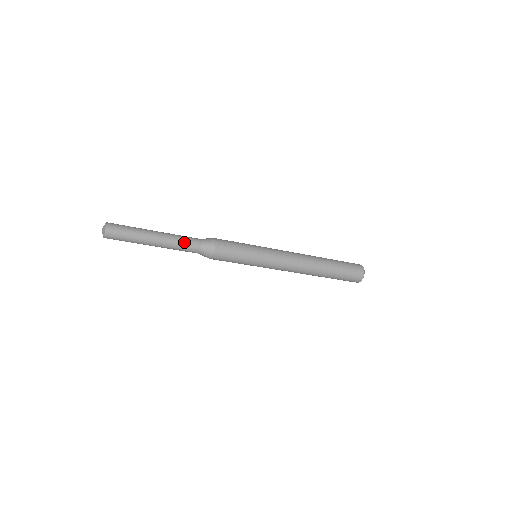
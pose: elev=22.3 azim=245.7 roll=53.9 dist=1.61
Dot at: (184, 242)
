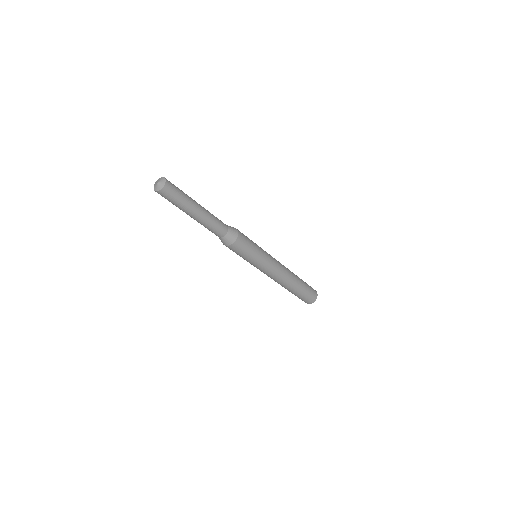
Dot at: (217, 219)
